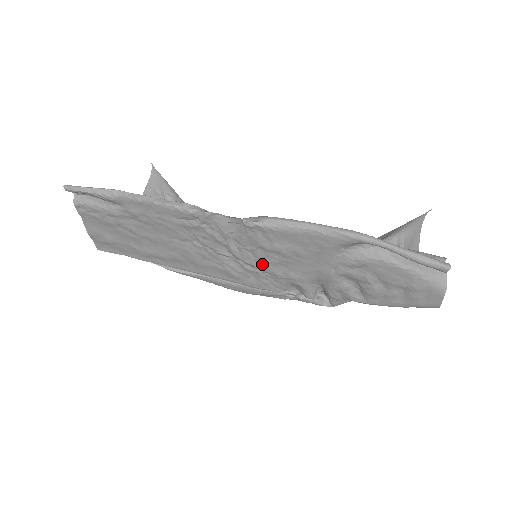
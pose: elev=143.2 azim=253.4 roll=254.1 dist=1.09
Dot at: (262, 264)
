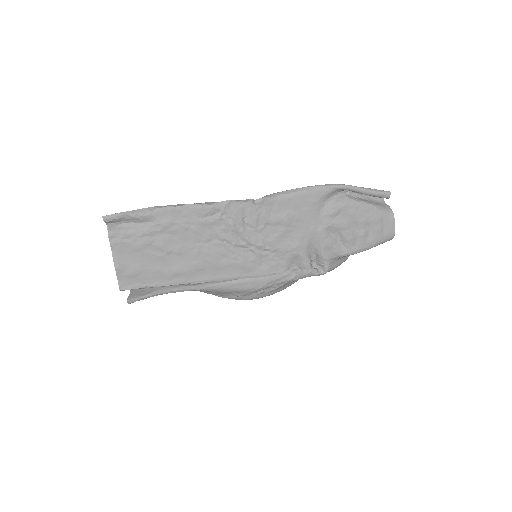
Dot at: (270, 242)
